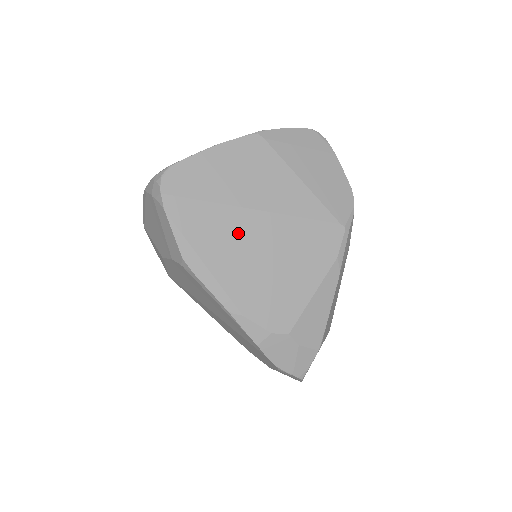
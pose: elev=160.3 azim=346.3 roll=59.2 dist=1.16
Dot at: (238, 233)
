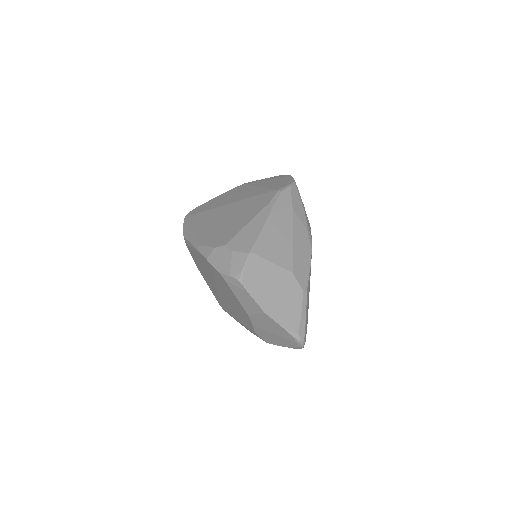
Dot at: (214, 215)
